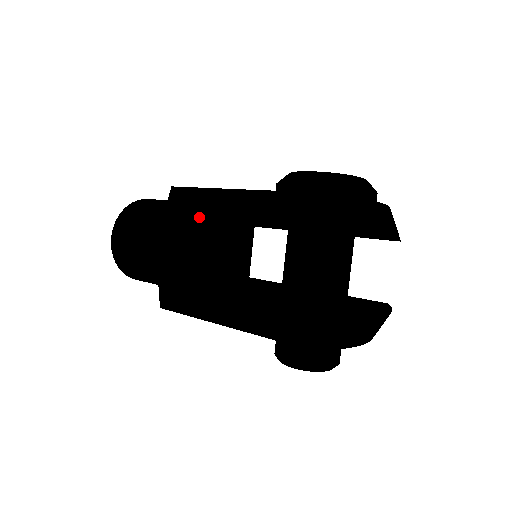
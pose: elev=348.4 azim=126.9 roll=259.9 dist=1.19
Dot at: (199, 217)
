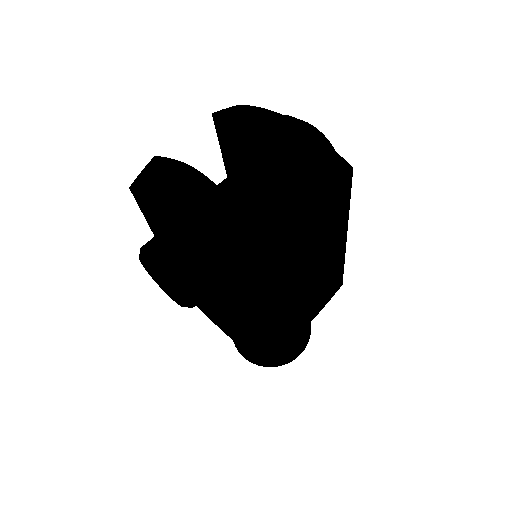
Dot at: occluded
